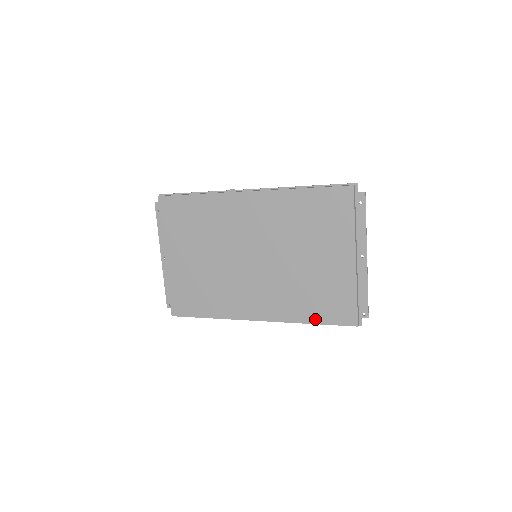
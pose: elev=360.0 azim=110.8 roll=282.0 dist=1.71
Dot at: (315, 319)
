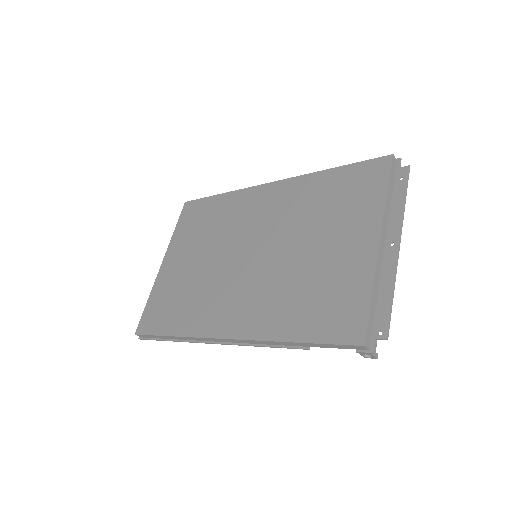
Dot at: (302, 334)
